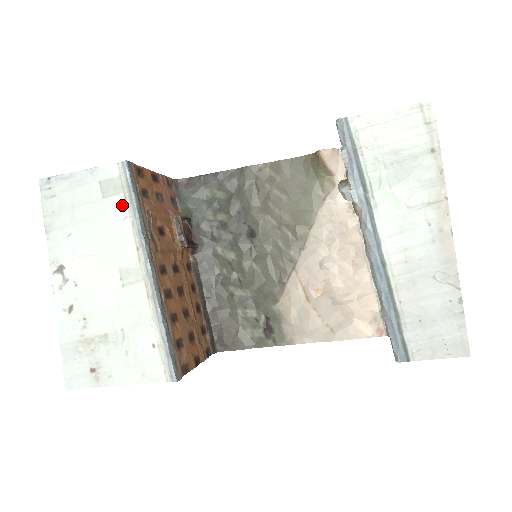
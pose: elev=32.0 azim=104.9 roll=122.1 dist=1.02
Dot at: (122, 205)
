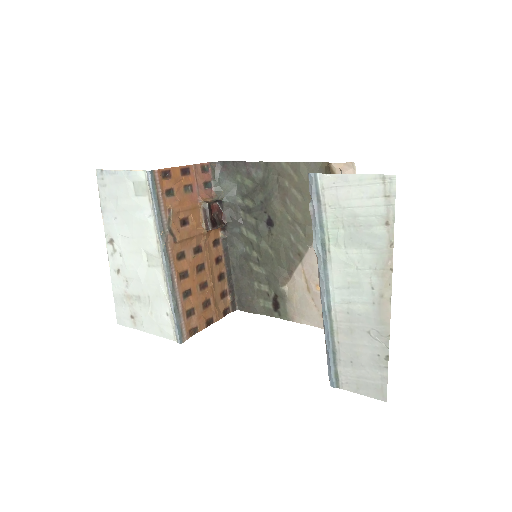
Dot at: (147, 205)
